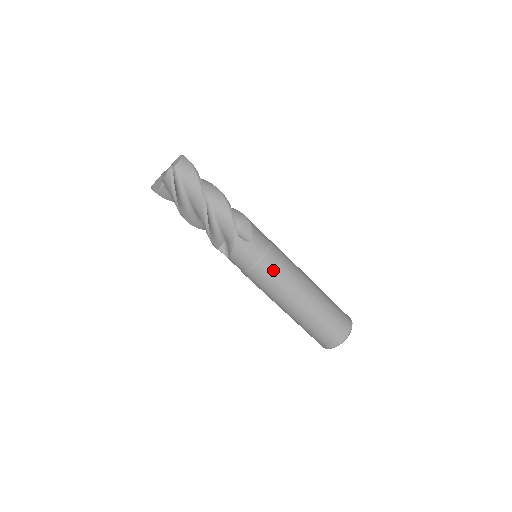
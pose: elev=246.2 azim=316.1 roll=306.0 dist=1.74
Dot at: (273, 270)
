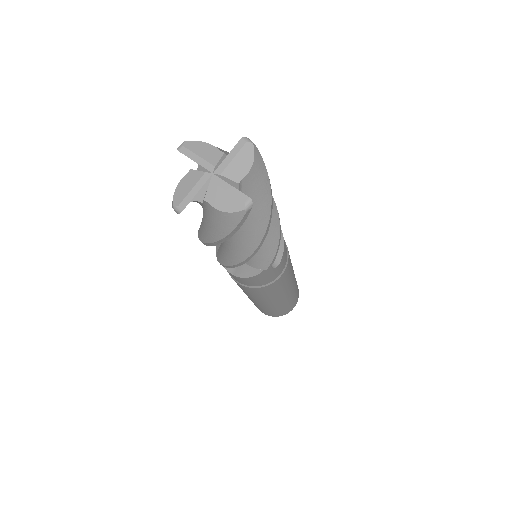
Dot at: (278, 285)
